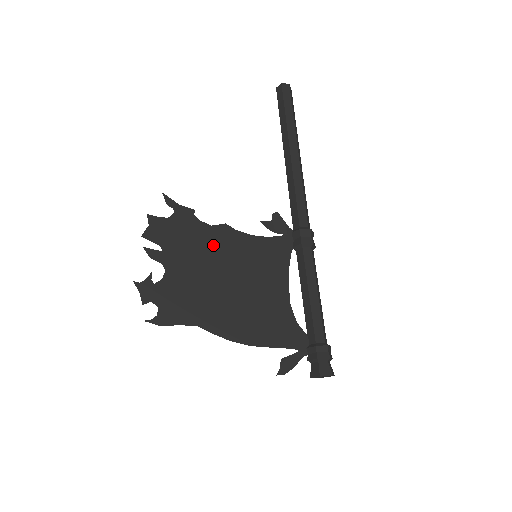
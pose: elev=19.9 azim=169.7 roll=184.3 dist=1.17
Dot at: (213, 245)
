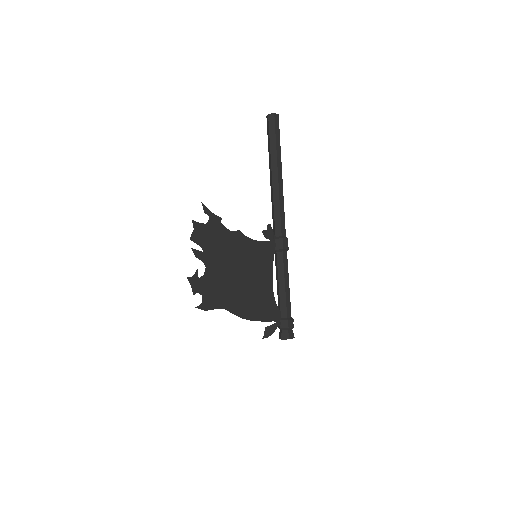
Dot at: (233, 247)
